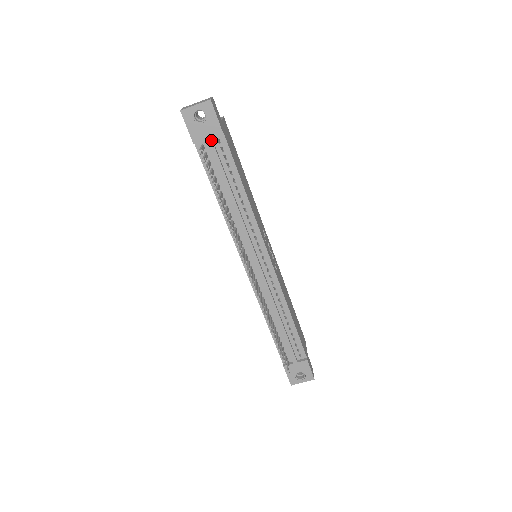
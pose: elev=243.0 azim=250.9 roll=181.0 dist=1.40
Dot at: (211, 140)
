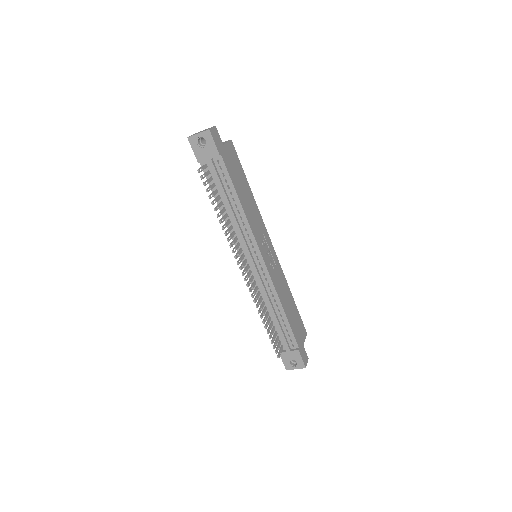
Dot at: (211, 161)
